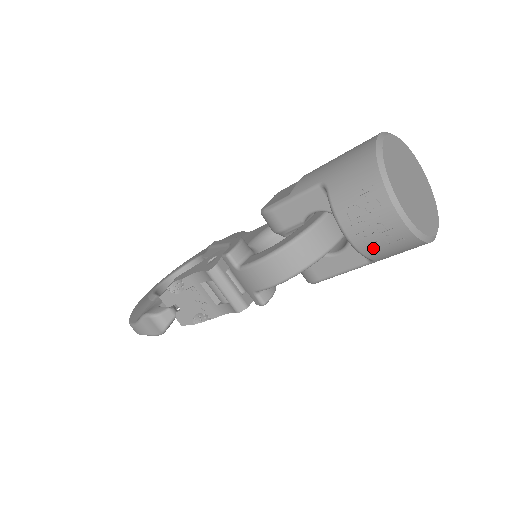
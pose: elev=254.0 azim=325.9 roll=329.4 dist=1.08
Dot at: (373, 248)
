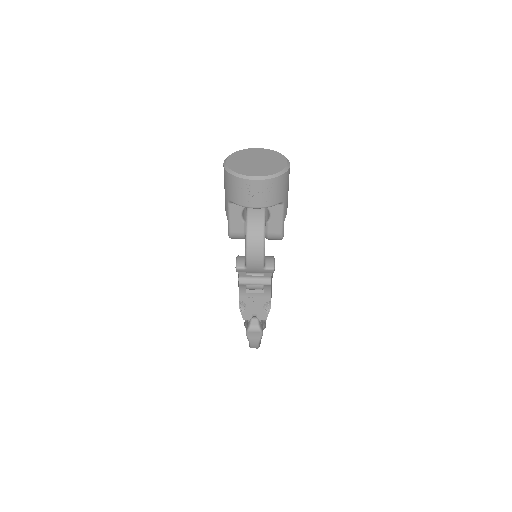
Dot at: (271, 199)
